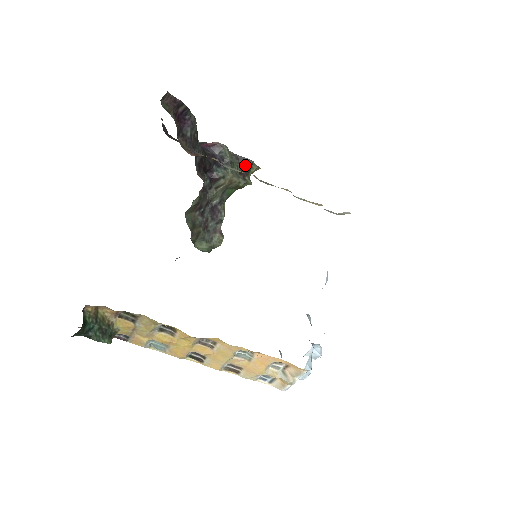
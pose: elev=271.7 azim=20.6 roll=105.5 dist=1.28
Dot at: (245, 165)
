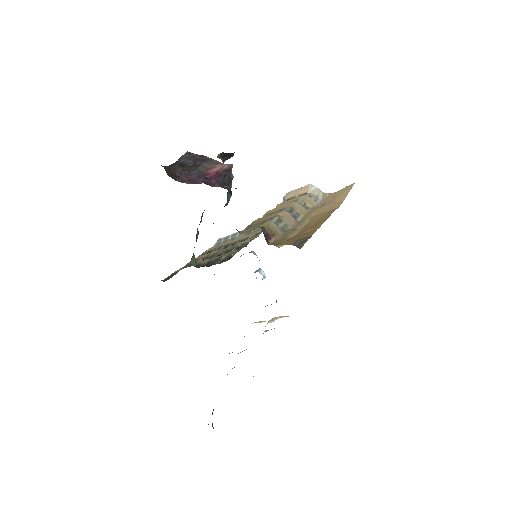
Dot at: (227, 159)
